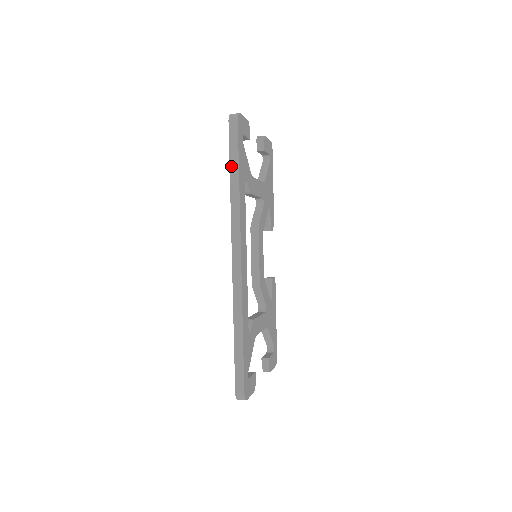
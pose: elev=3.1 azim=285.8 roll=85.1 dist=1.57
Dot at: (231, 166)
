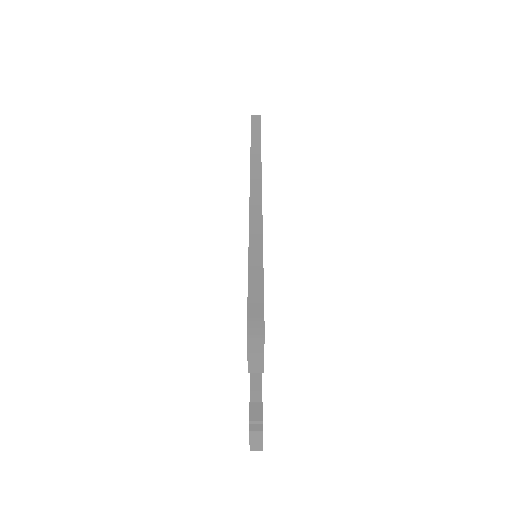
Dot at: (252, 135)
